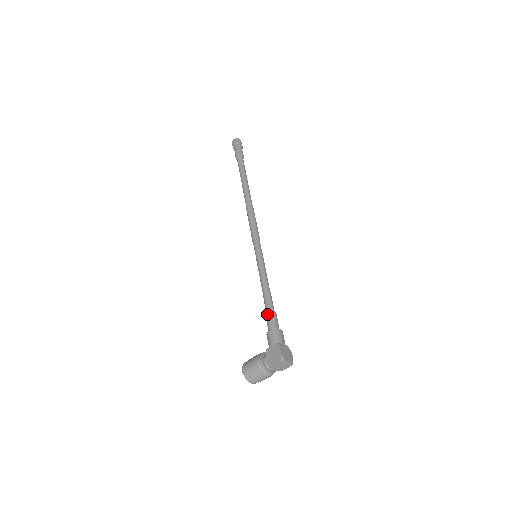
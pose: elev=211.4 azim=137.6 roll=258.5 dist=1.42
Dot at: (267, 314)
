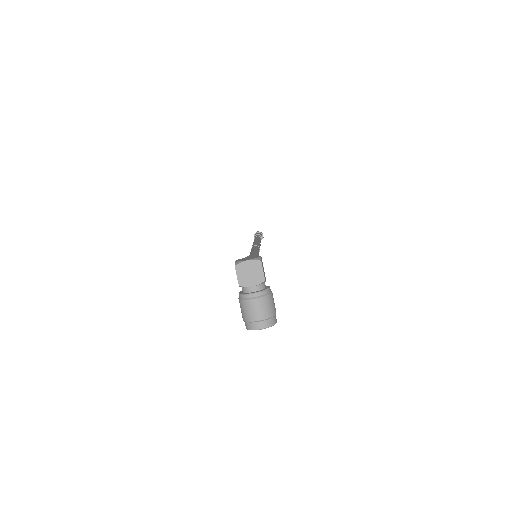
Dot at: occluded
